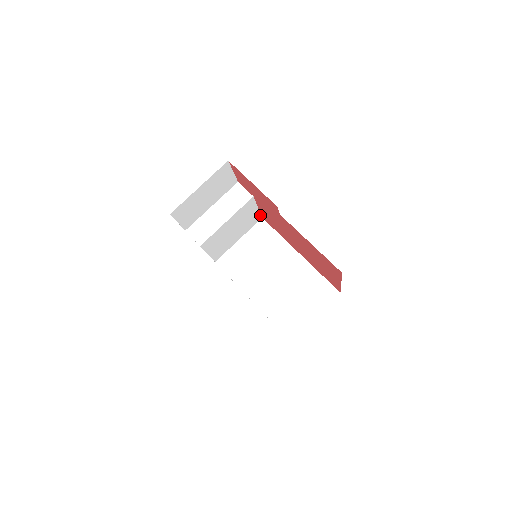
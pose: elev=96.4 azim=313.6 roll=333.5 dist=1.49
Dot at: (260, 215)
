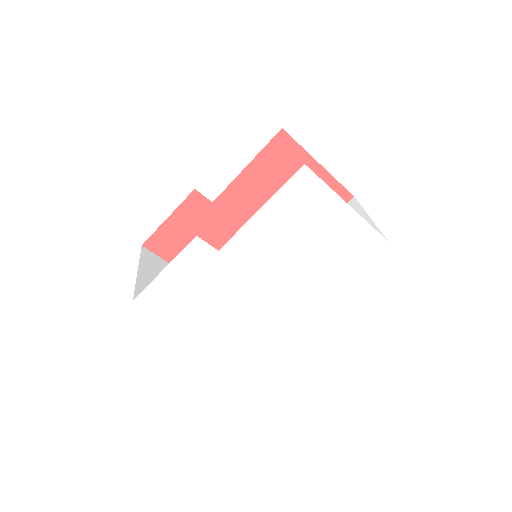
Dot at: occluded
